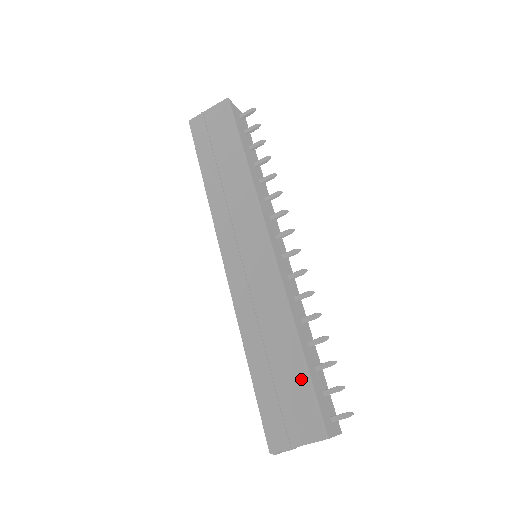
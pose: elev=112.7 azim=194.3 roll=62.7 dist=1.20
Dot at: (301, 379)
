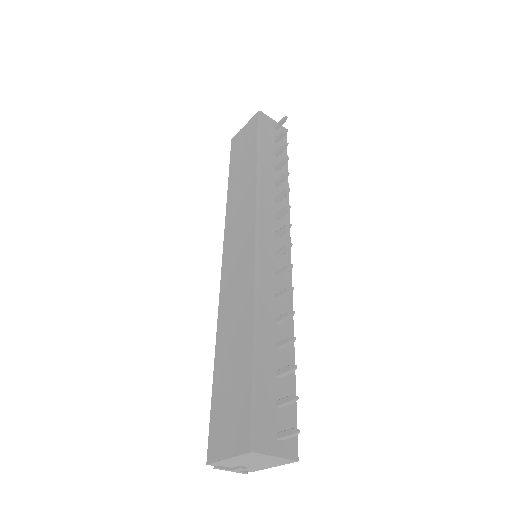
Dot at: (246, 379)
